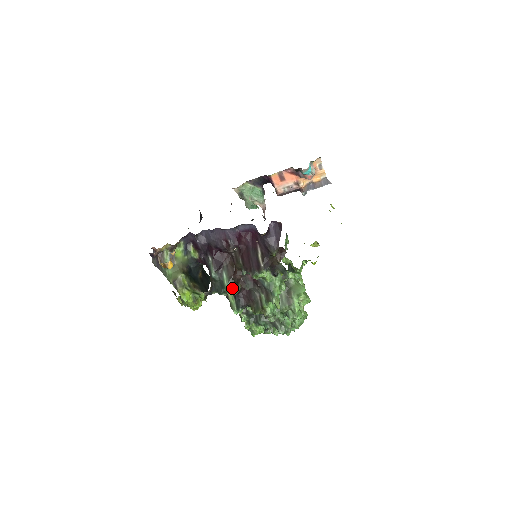
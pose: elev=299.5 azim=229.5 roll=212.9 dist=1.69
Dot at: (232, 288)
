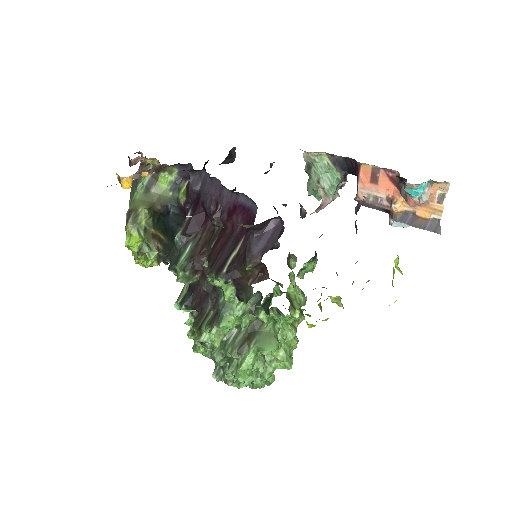
Dot at: (183, 272)
